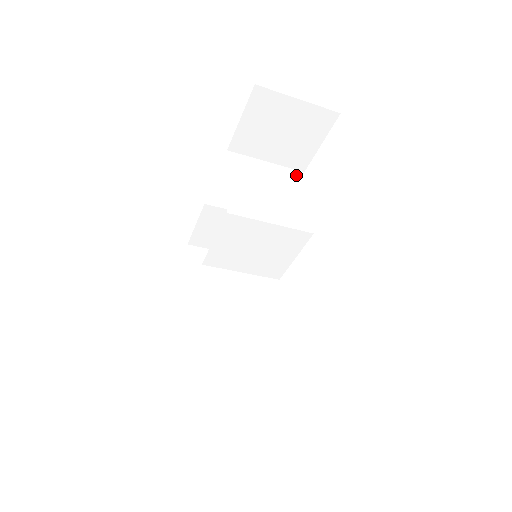
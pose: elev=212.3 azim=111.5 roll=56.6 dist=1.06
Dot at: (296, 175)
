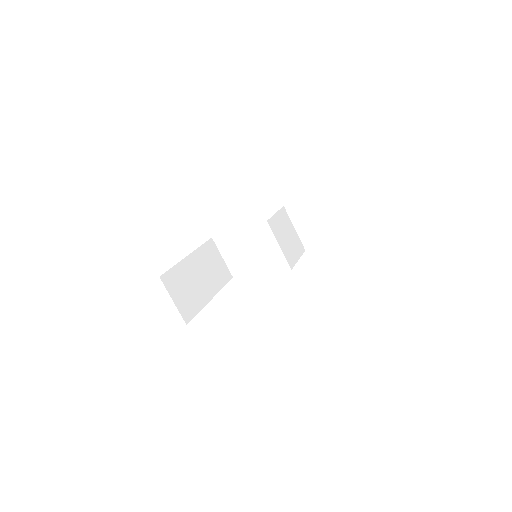
Dot at: (302, 247)
